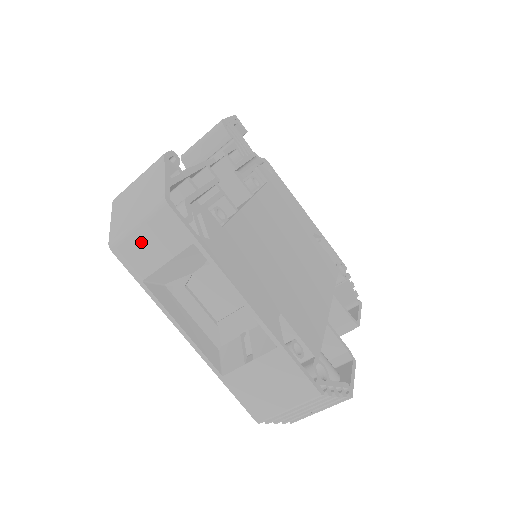
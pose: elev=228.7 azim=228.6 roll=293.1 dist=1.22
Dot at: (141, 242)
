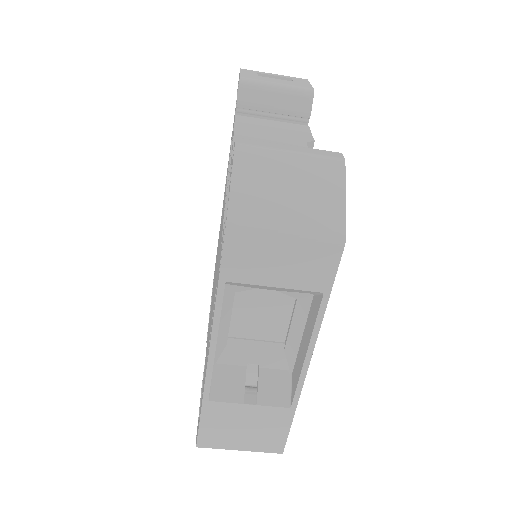
Dot at: (272, 251)
